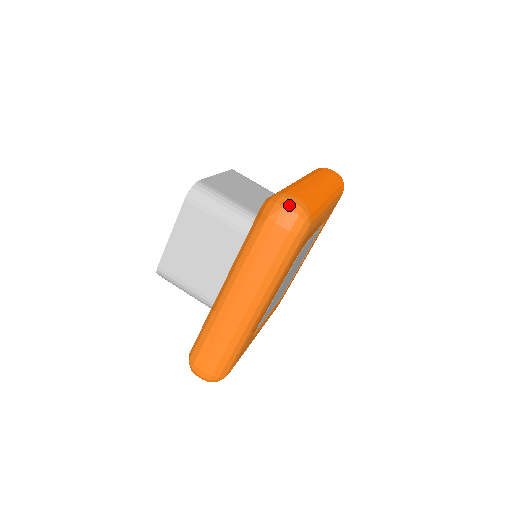
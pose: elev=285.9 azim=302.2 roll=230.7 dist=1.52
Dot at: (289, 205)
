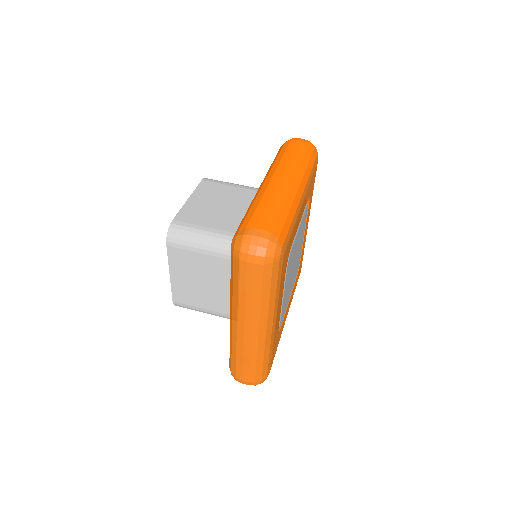
Dot at: (254, 242)
